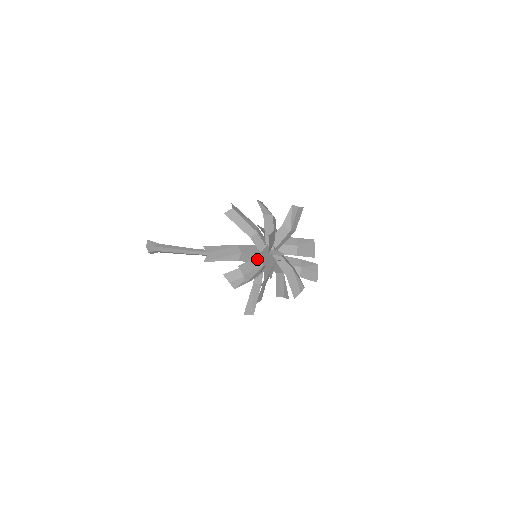
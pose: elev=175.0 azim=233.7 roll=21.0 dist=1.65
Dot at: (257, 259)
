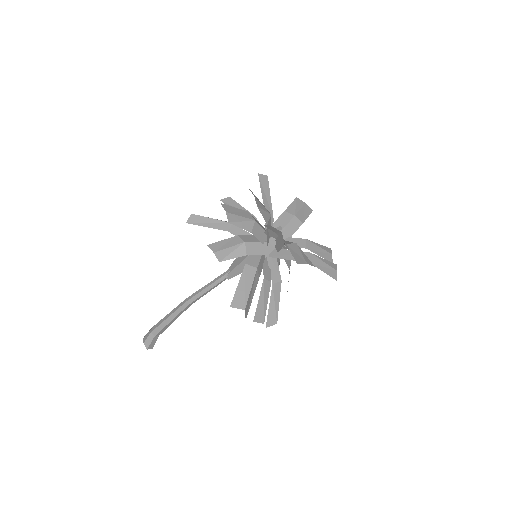
Dot at: (247, 213)
